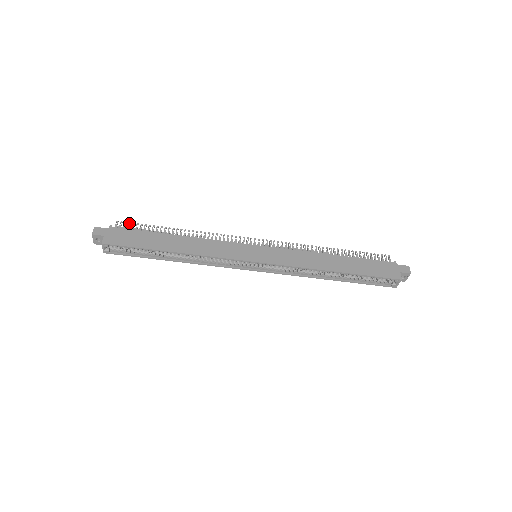
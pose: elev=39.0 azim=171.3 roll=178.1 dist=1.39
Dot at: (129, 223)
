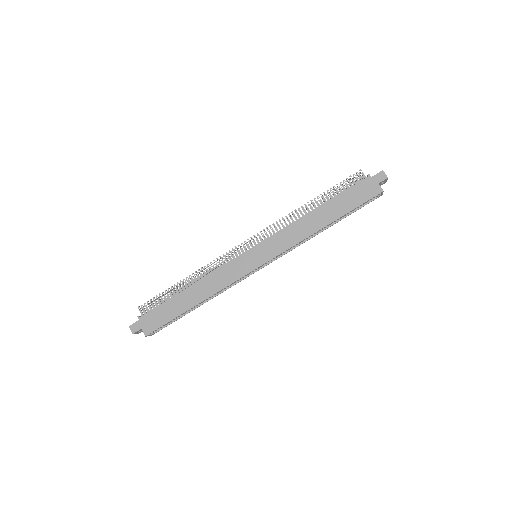
Dot at: (147, 302)
